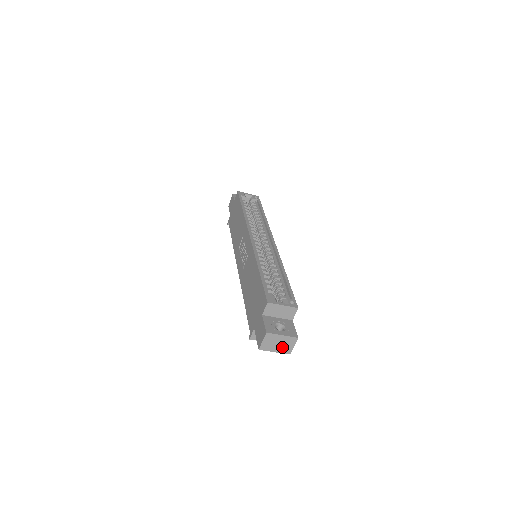
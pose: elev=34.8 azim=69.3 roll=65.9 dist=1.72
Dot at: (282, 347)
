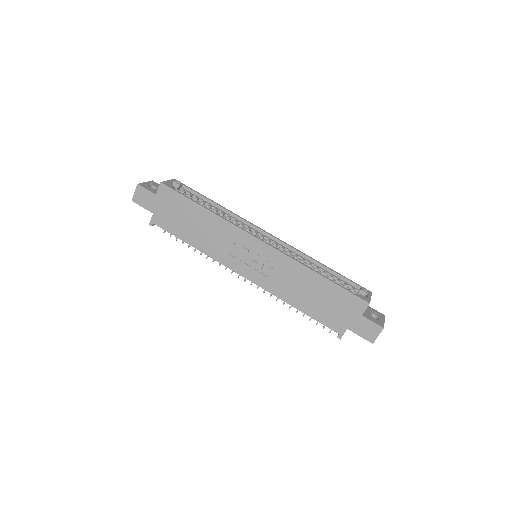
Dot at: occluded
